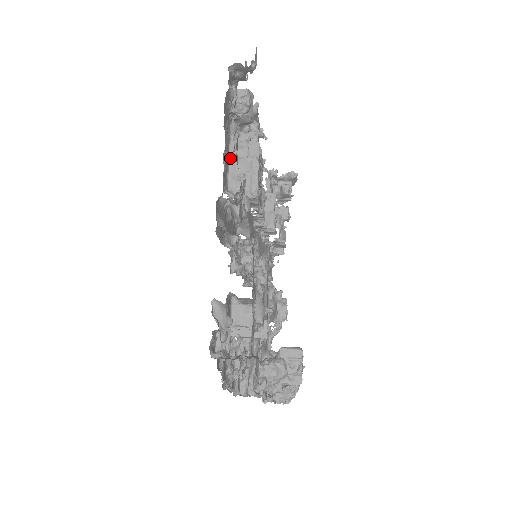
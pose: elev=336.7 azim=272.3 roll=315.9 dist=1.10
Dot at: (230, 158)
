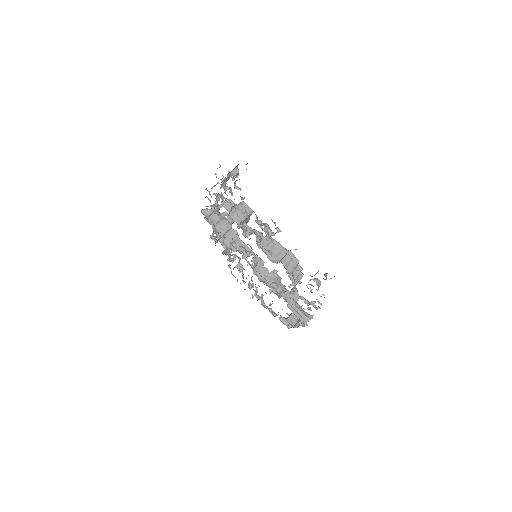
Dot at: occluded
